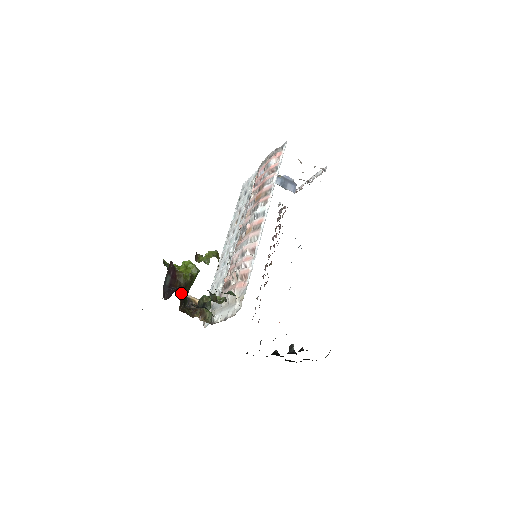
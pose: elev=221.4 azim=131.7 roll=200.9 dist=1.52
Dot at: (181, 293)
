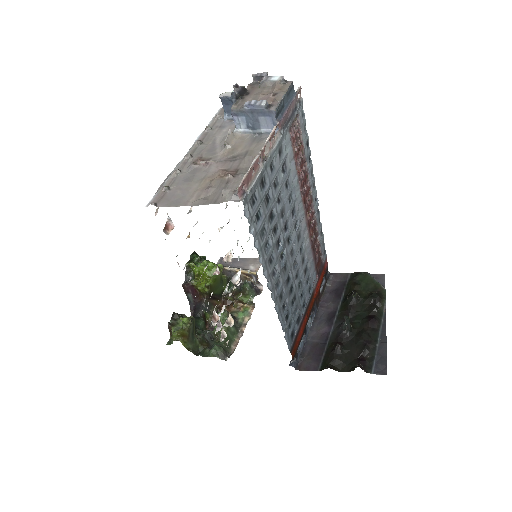
Dot at: (209, 299)
